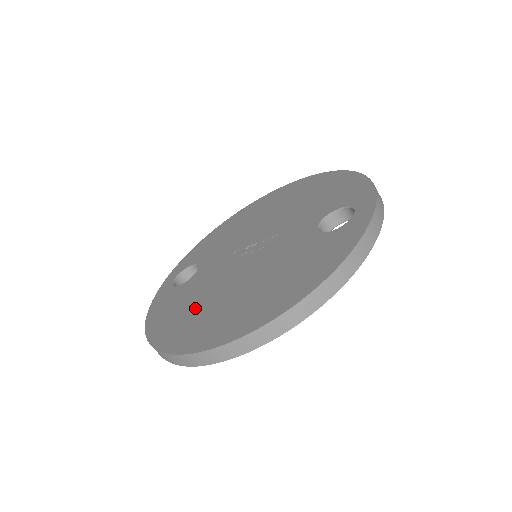
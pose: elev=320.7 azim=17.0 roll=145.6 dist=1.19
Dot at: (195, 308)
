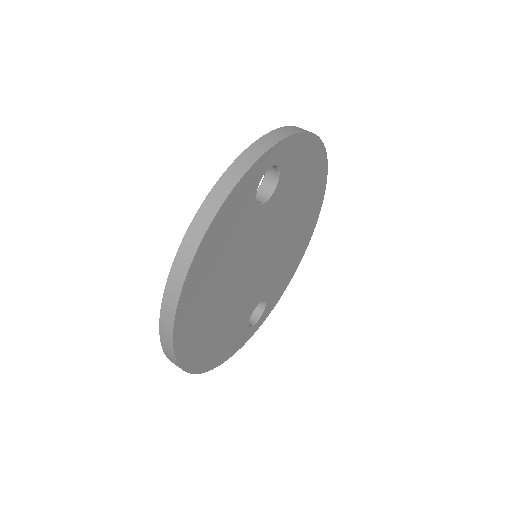
Dot at: occluded
